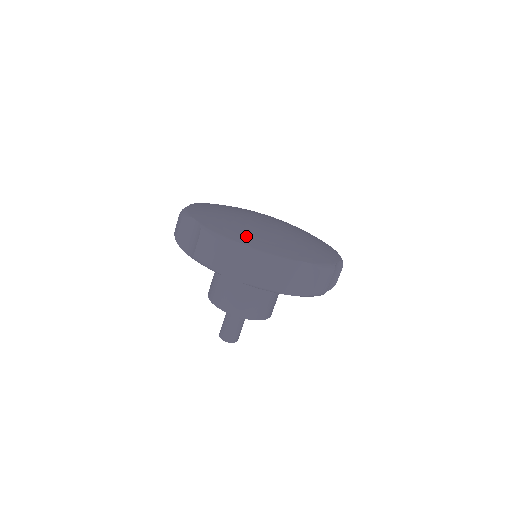
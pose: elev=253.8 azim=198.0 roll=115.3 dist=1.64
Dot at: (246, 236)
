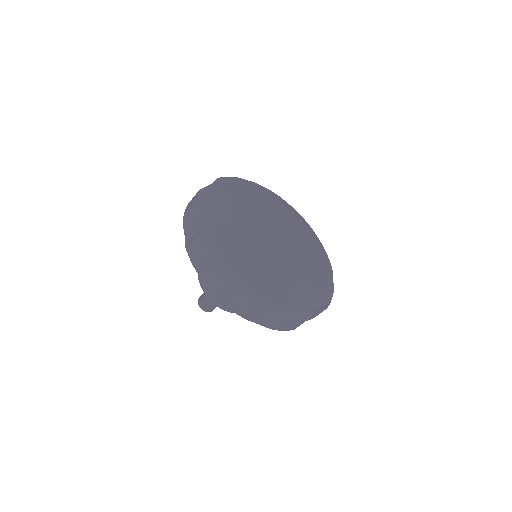
Dot at: (313, 293)
